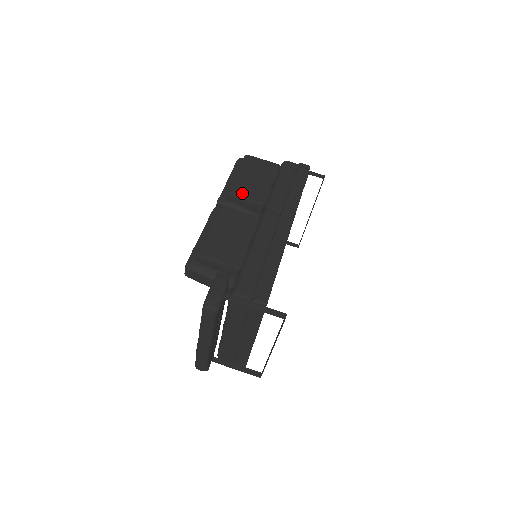
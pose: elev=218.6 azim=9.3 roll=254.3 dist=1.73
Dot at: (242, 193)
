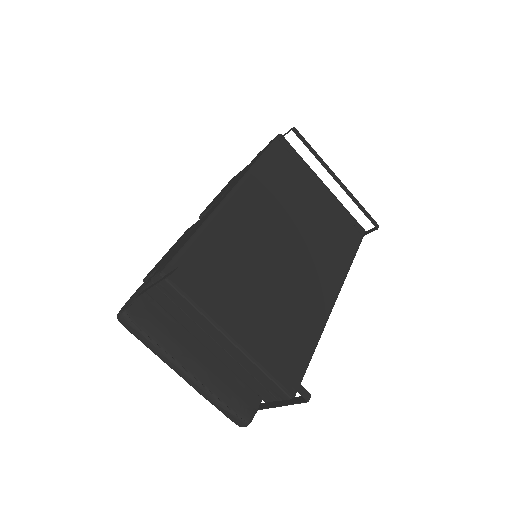
Dot at: occluded
